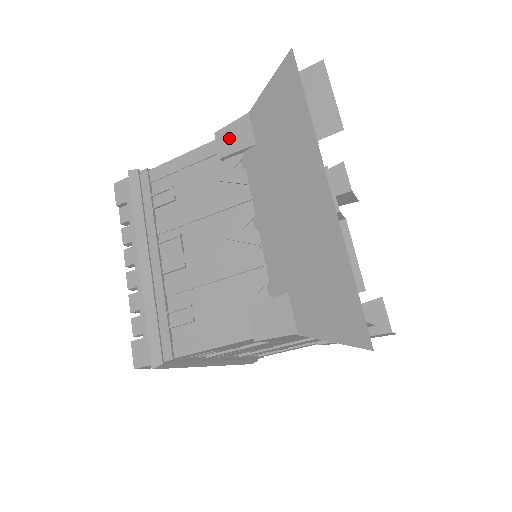
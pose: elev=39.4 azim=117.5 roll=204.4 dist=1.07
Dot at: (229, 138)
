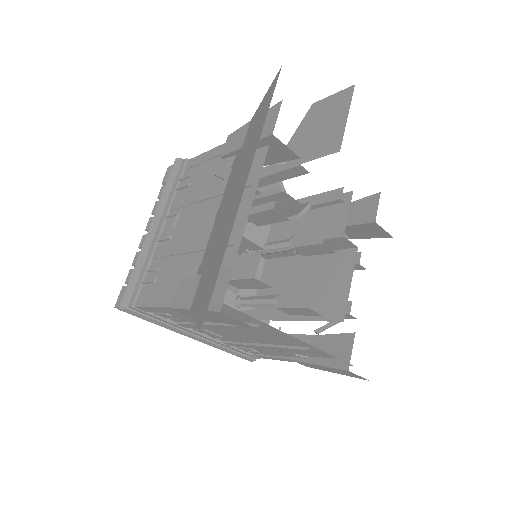
Dot at: (232, 141)
